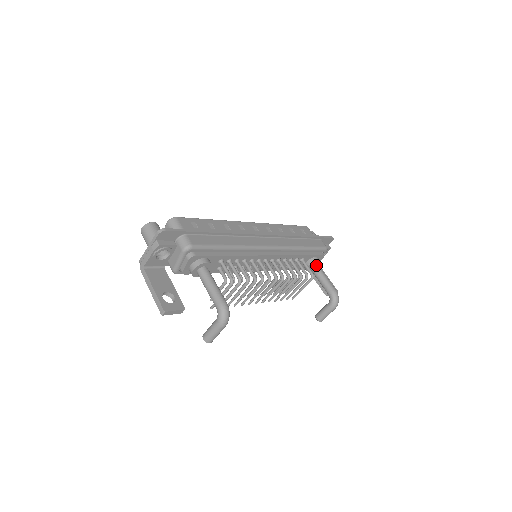
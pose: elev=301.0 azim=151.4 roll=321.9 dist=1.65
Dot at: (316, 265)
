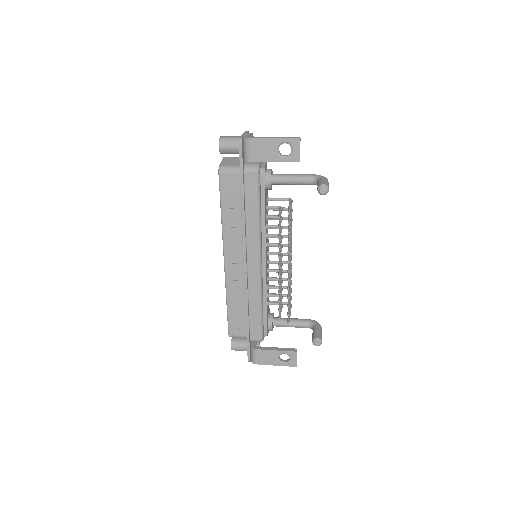
Dot at: occluded
